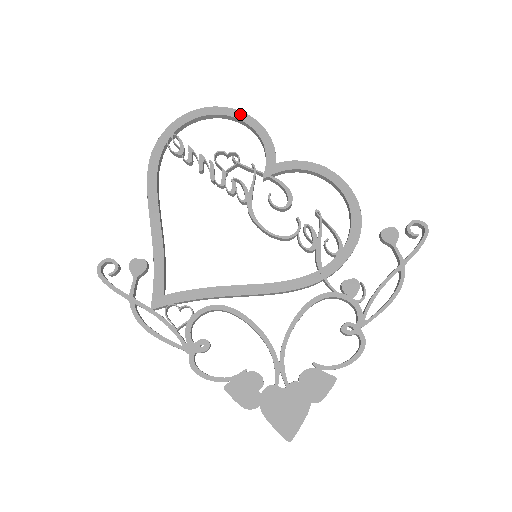
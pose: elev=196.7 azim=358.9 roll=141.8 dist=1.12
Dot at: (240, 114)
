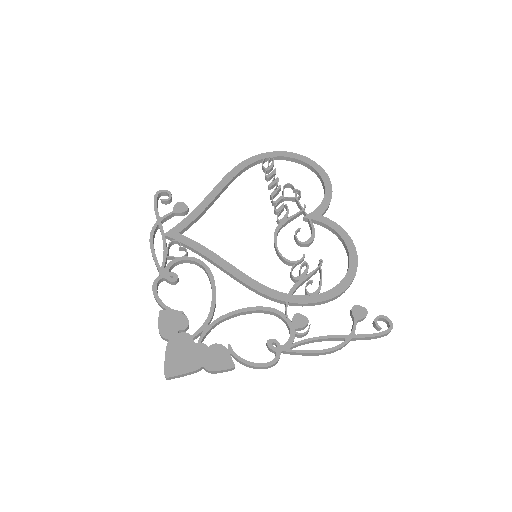
Dot at: (324, 174)
